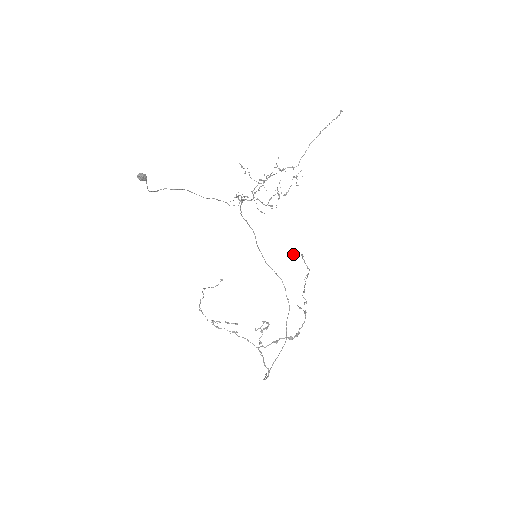
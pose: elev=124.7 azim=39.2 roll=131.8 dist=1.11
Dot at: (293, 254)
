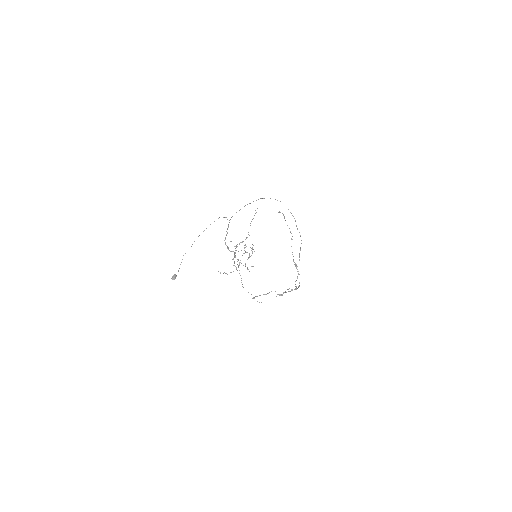
Dot at: occluded
